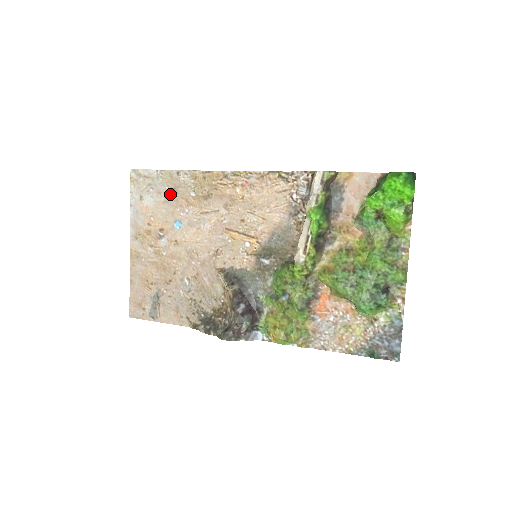
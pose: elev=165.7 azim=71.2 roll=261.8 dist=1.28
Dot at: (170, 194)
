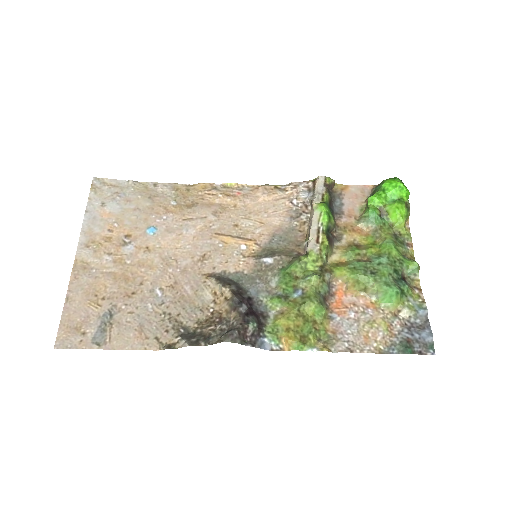
Dot at: (143, 202)
